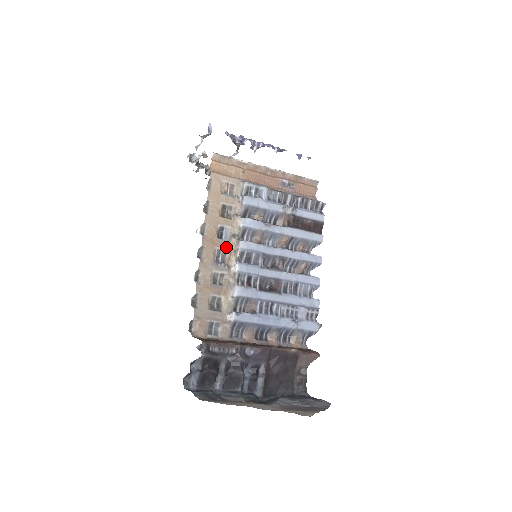
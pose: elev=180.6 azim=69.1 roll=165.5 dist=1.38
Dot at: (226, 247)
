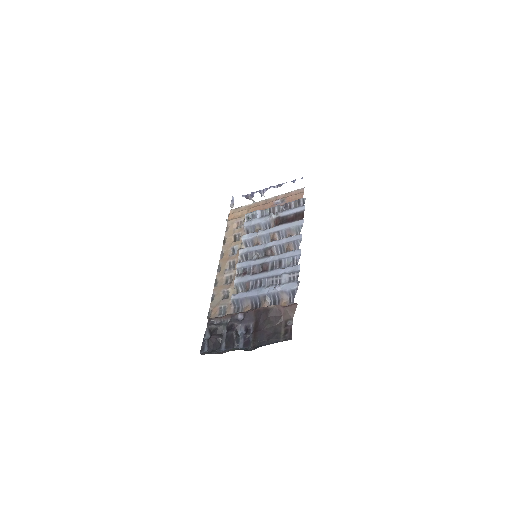
Dot at: (234, 258)
